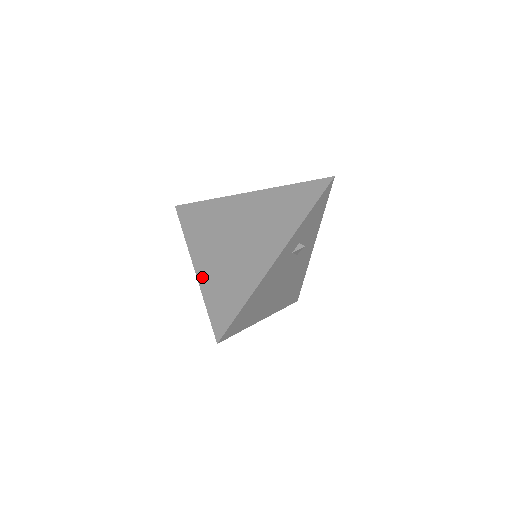
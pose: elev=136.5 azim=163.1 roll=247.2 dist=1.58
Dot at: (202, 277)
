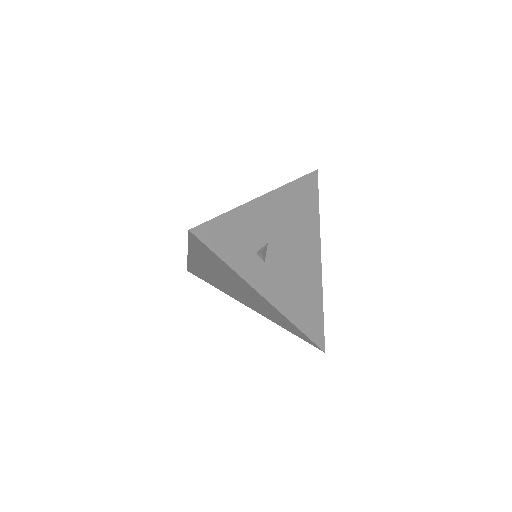
Dot at: (263, 315)
